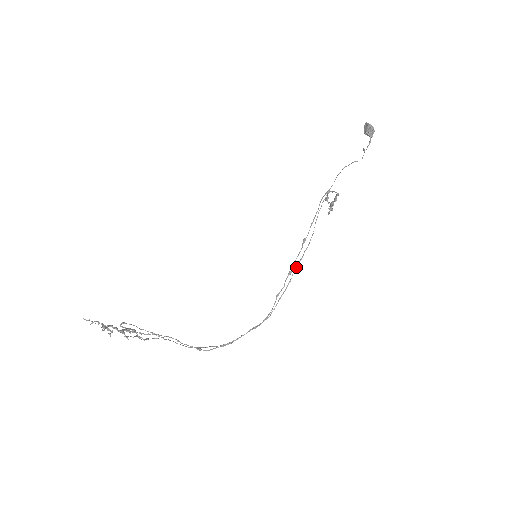
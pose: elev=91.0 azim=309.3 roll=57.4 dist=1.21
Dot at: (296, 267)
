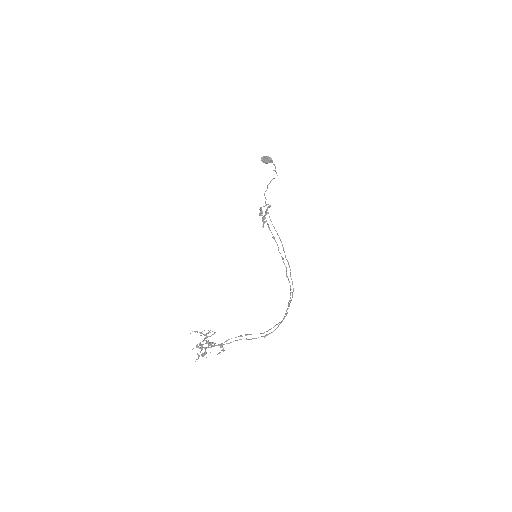
Dot at: occluded
